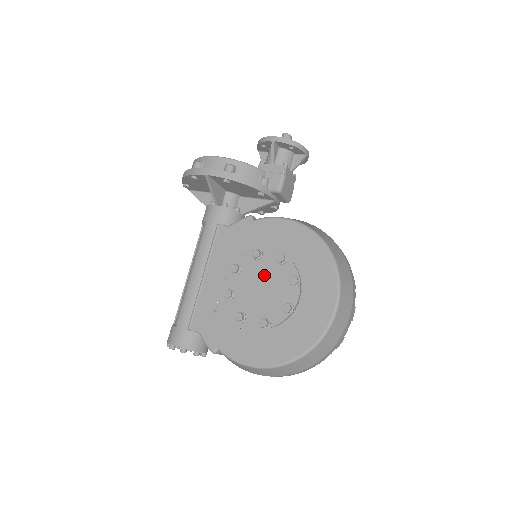
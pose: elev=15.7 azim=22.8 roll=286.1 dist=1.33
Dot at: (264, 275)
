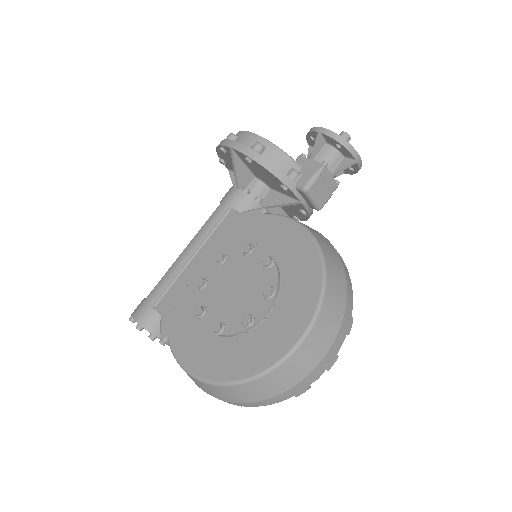
Dot at: (244, 275)
